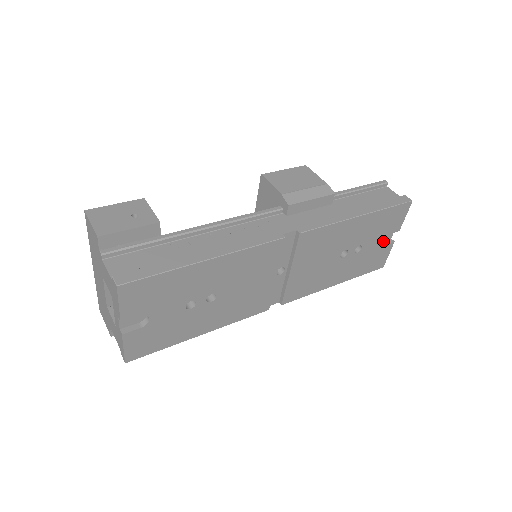
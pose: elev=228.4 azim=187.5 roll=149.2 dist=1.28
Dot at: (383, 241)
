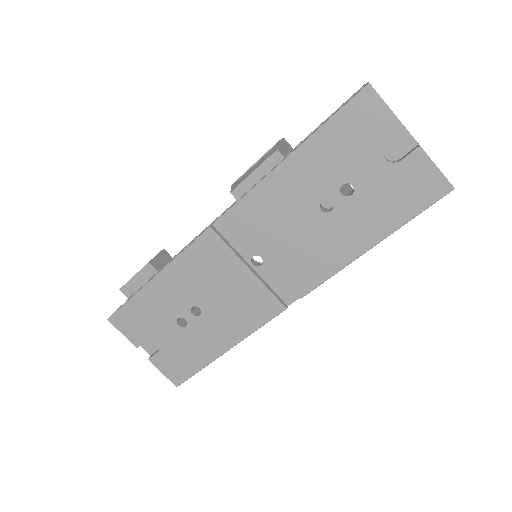
Dot at: (403, 156)
